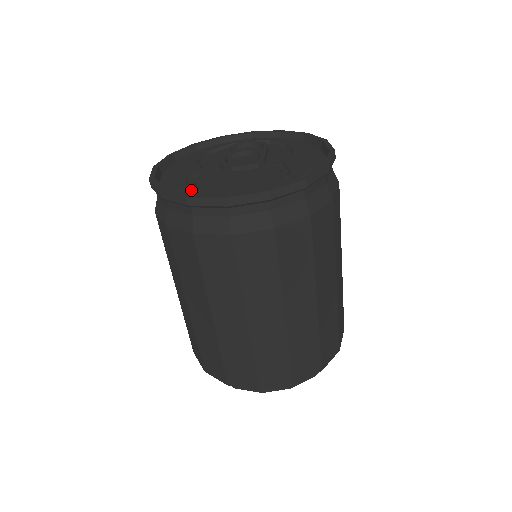
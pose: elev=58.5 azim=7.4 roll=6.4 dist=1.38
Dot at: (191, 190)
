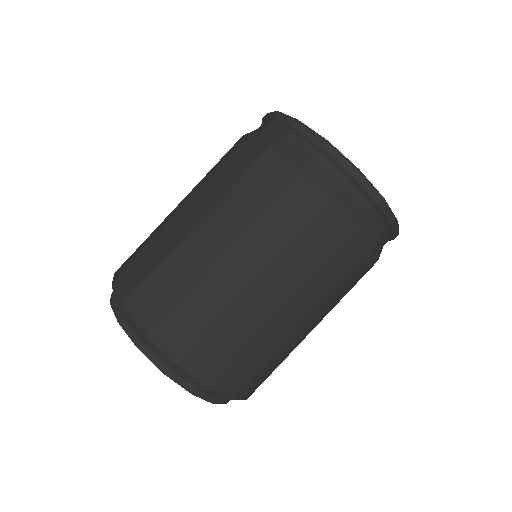
Dot at: occluded
